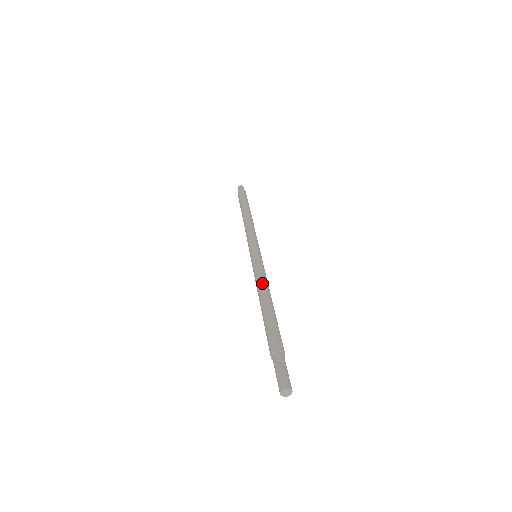
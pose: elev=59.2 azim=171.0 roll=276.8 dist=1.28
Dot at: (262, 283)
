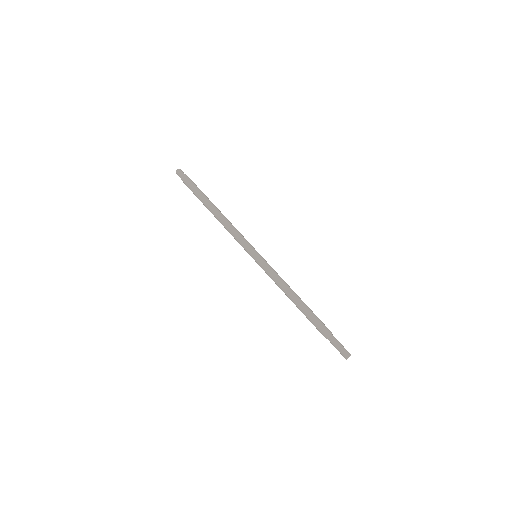
Dot at: (286, 284)
